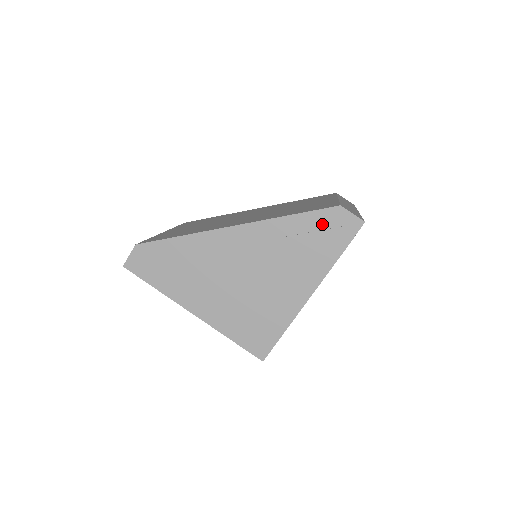
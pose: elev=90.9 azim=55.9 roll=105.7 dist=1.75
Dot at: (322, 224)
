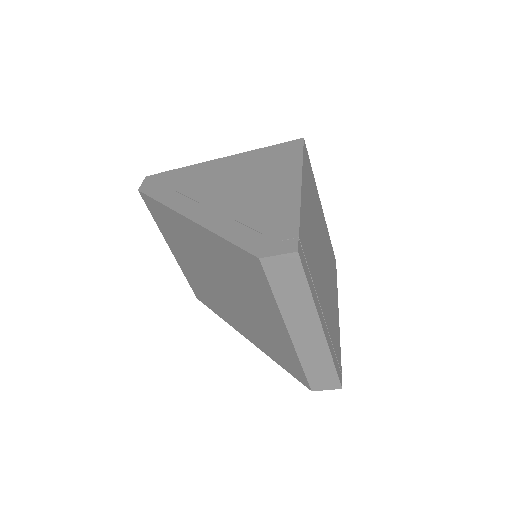
Dot at: occluded
